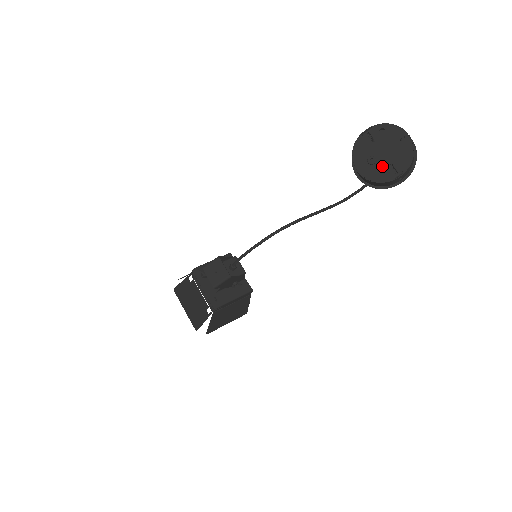
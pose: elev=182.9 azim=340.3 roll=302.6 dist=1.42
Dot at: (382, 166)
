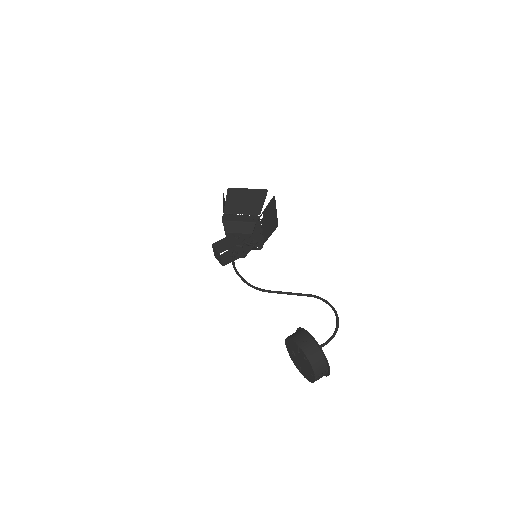
Dot at: (296, 361)
